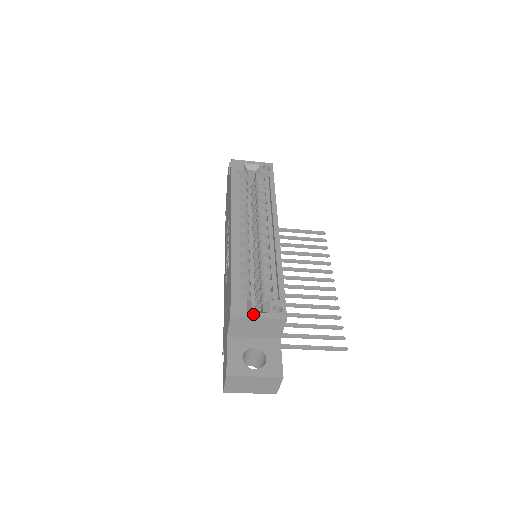
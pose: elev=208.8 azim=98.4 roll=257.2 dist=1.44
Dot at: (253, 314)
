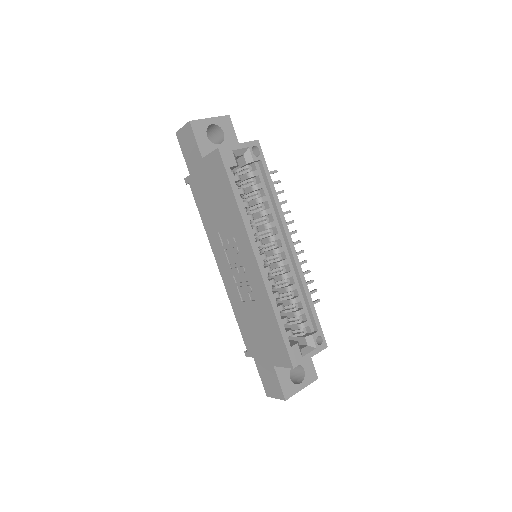
Dot at: (306, 356)
